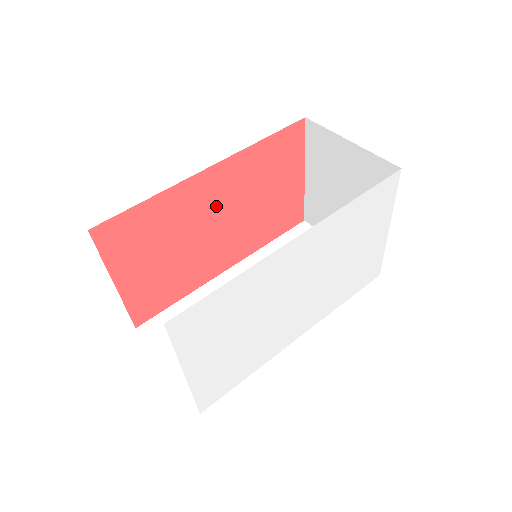
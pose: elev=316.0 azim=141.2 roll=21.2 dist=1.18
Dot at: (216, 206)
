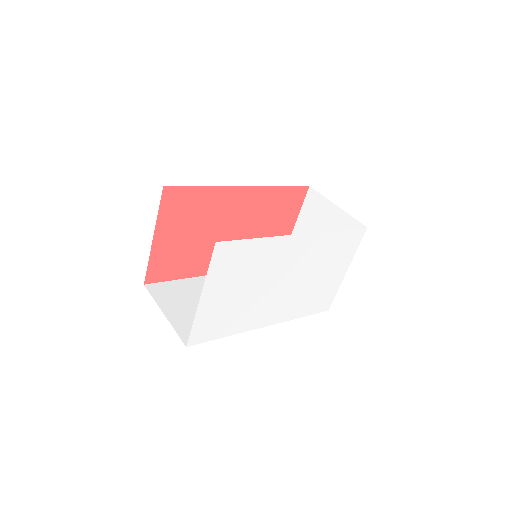
Dot at: (236, 217)
